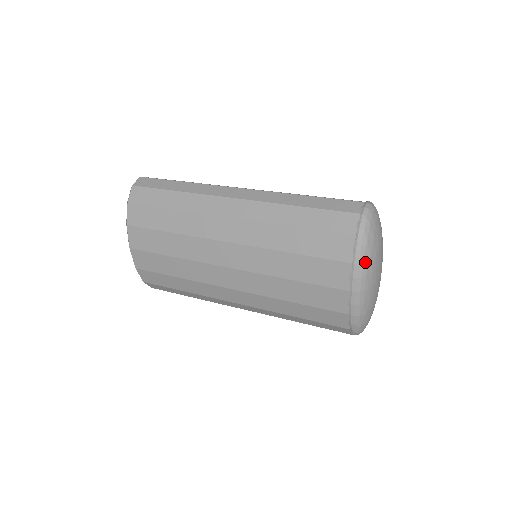
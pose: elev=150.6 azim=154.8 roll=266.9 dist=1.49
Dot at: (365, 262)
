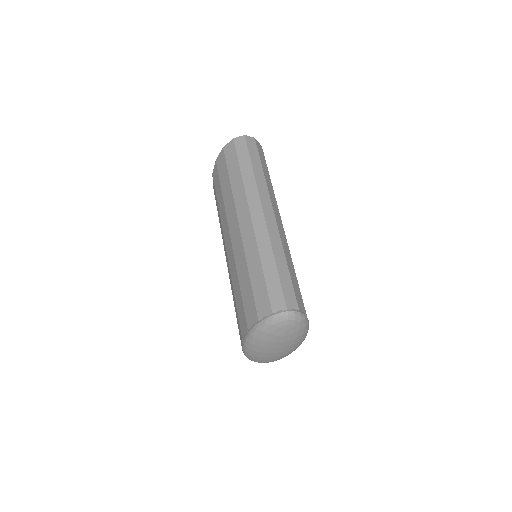
Dot at: (255, 338)
